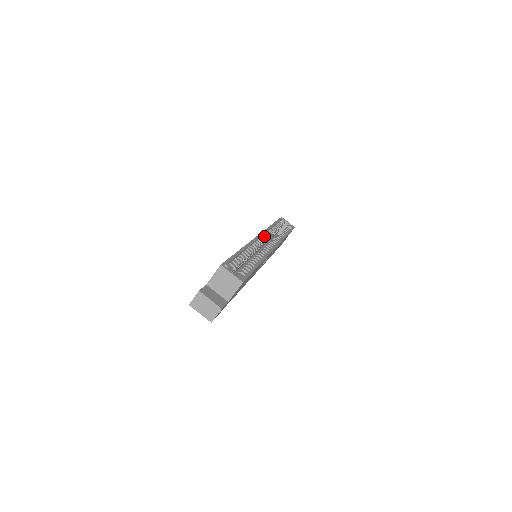
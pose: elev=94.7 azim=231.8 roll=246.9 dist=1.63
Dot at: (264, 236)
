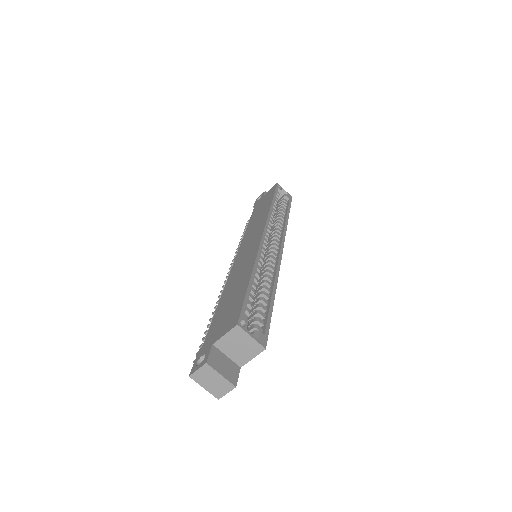
Dot at: (267, 229)
